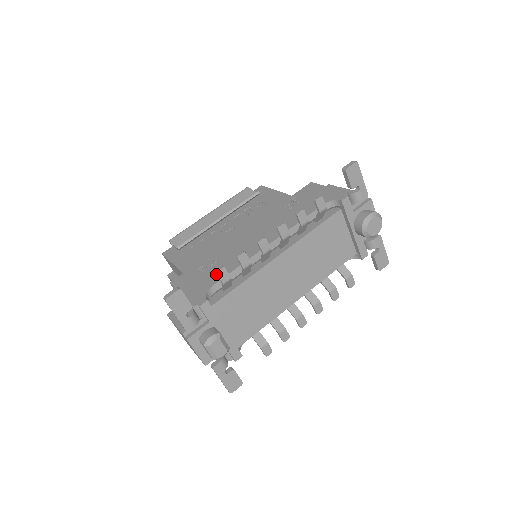
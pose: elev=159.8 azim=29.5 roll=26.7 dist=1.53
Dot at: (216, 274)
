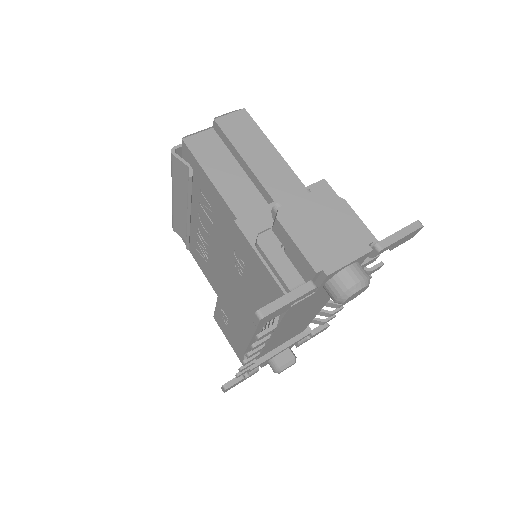
Dot at: (238, 340)
